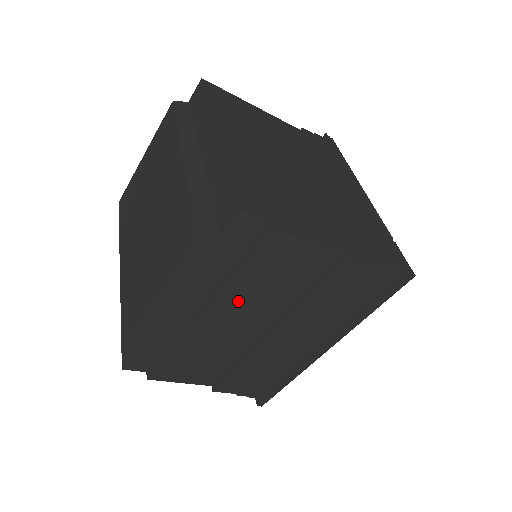
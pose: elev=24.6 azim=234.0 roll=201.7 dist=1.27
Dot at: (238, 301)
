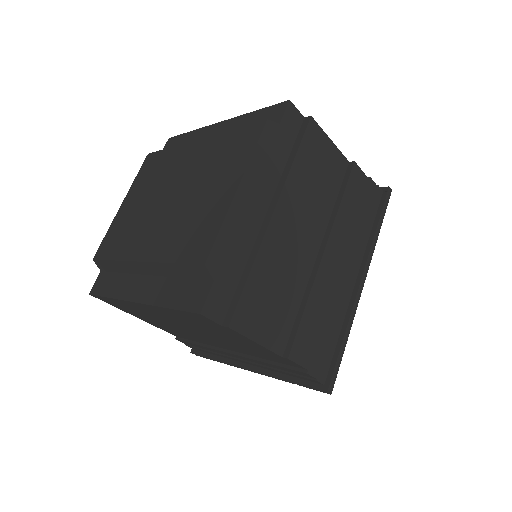
Dot at: (297, 200)
